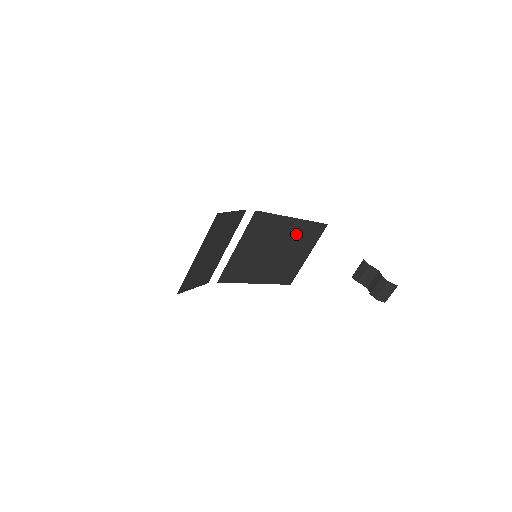
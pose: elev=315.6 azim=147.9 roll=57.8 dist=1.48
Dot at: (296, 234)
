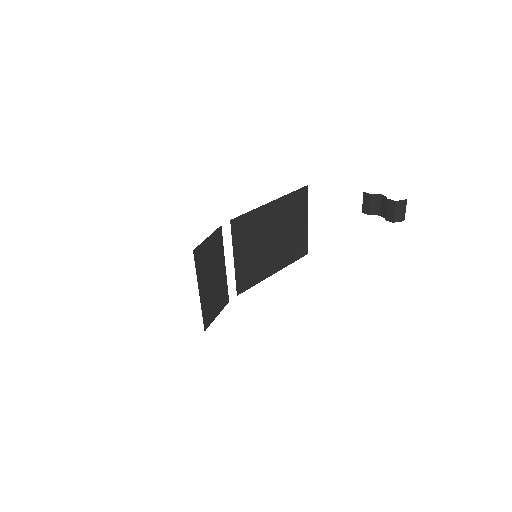
Dot at: (283, 213)
